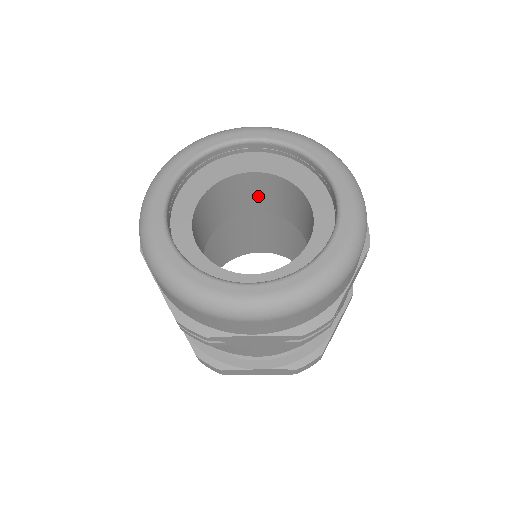
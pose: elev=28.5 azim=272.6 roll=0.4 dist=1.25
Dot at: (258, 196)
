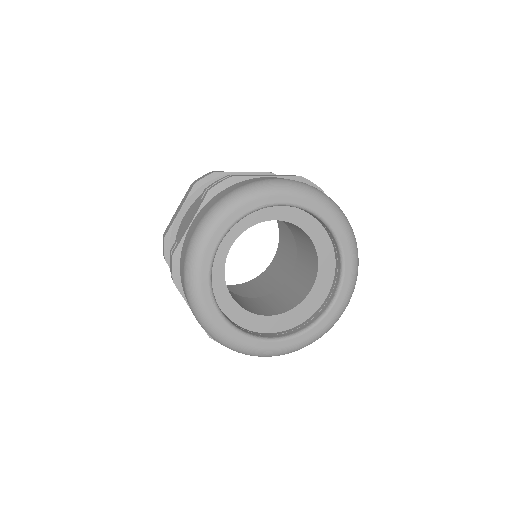
Dot at: occluded
